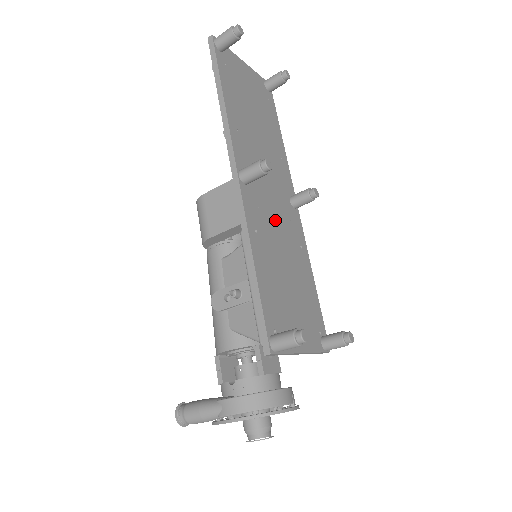
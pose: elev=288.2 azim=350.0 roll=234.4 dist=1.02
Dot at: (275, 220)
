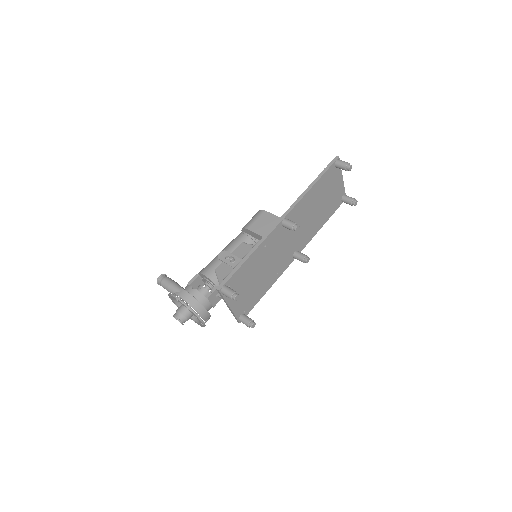
Dot at: (278, 251)
